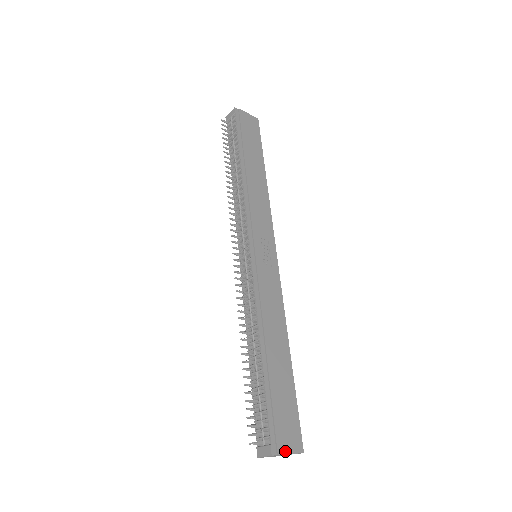
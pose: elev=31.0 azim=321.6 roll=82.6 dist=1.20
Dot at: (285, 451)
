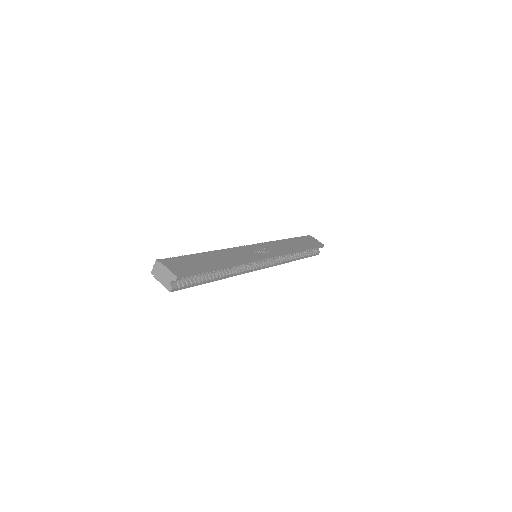
Dot at: (166, 265)
